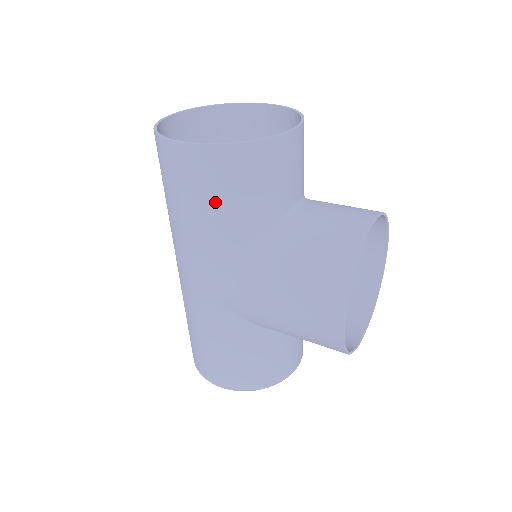
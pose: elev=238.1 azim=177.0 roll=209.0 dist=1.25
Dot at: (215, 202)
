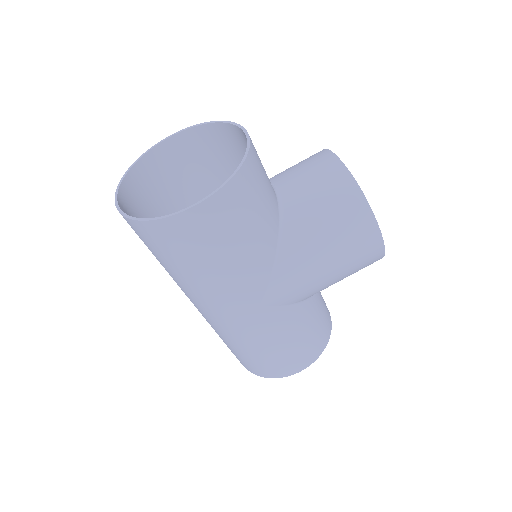
Dot at: (242, 233)
